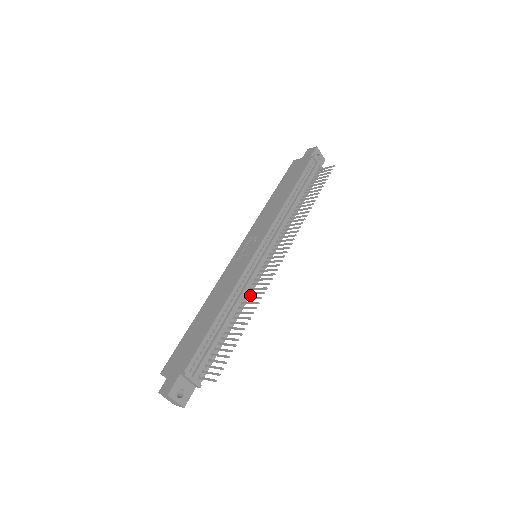
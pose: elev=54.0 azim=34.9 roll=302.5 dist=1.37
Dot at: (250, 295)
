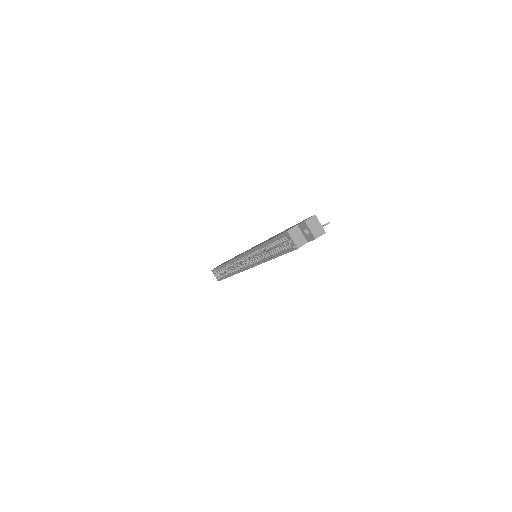
Dot at: occluded
